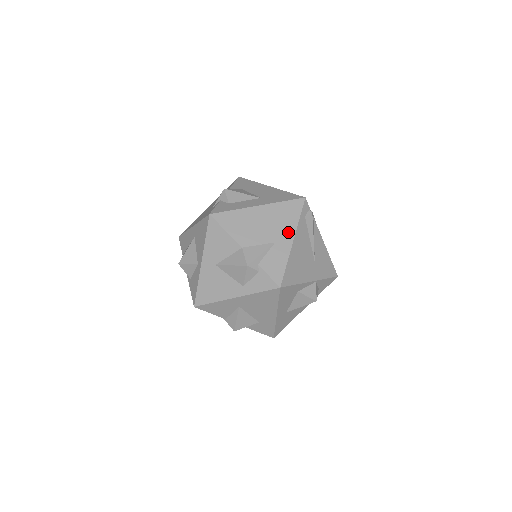
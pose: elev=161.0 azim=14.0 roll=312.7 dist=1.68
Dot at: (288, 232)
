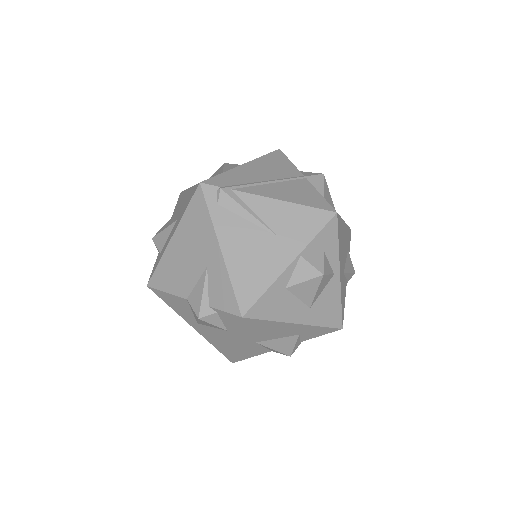
Dot at: (210, 242)
